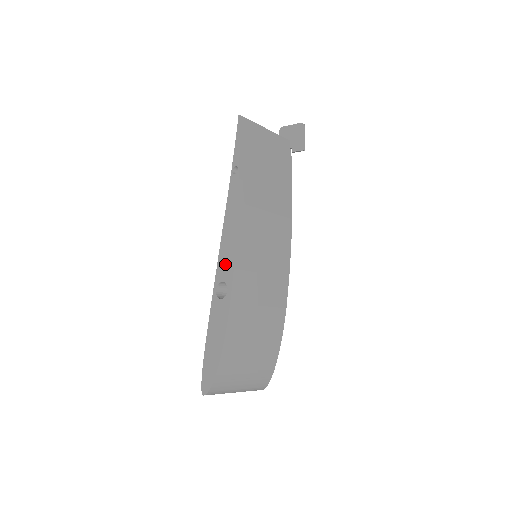
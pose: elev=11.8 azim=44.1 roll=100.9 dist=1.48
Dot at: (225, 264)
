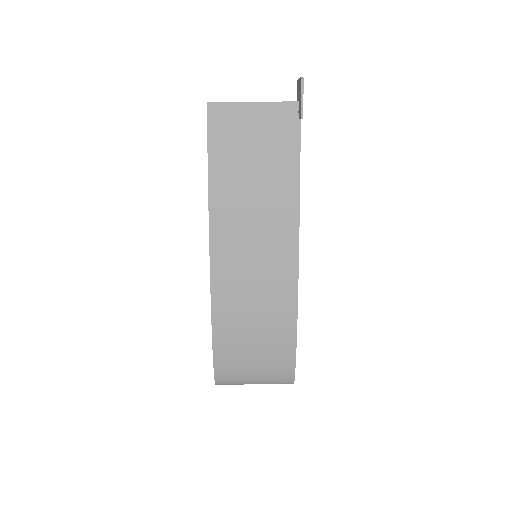
Dot at: occluded
